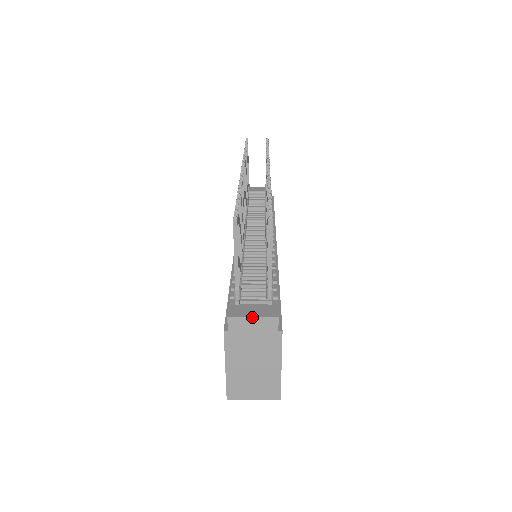
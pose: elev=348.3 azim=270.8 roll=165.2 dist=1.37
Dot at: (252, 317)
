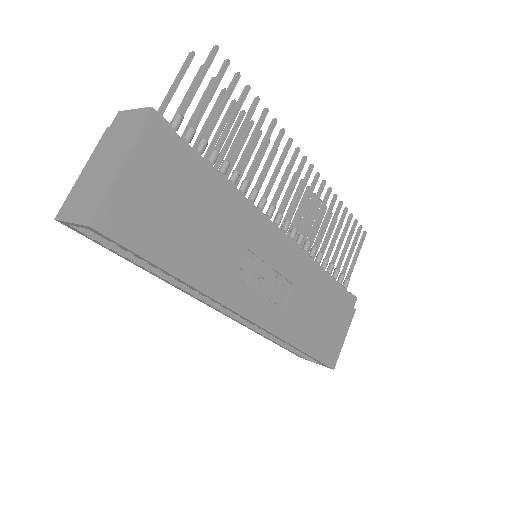
Dot at: (134, 109)
